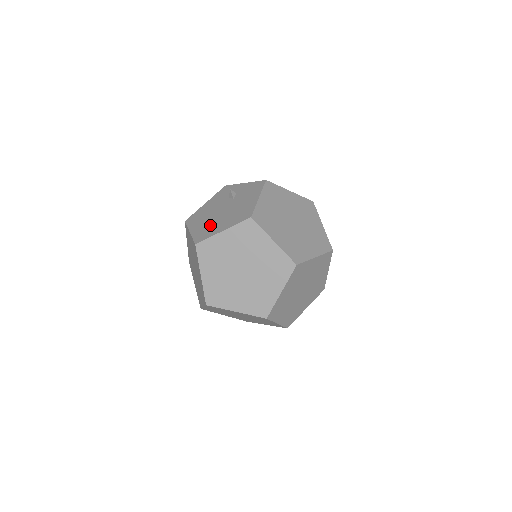
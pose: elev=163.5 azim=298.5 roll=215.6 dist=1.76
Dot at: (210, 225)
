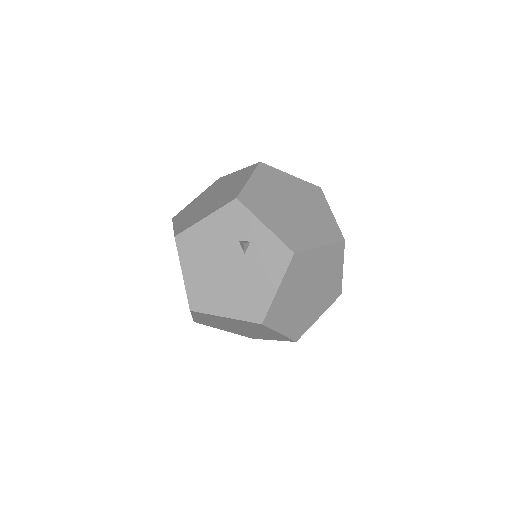
Dot at: (210, 287)
